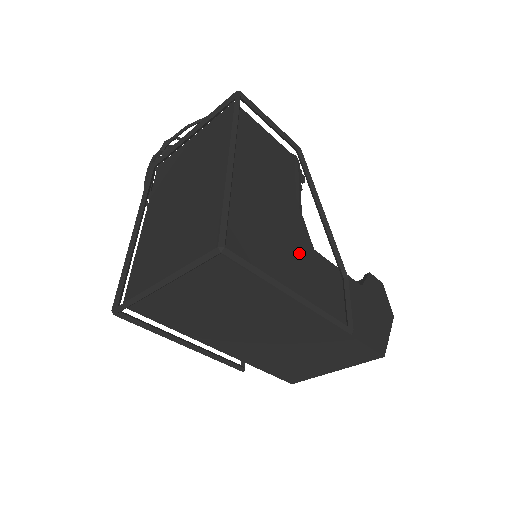
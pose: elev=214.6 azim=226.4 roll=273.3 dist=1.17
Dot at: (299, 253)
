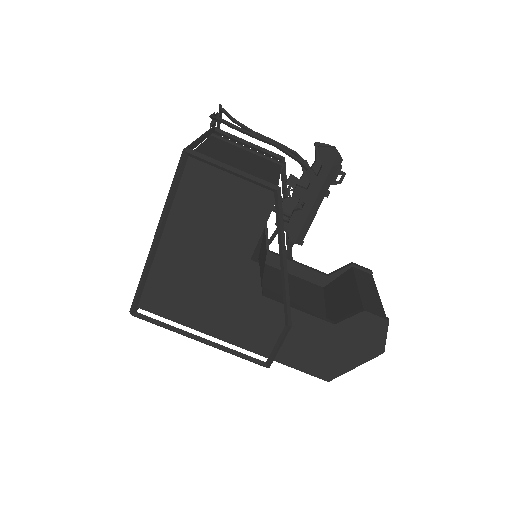
Dot at: (235, 301)
